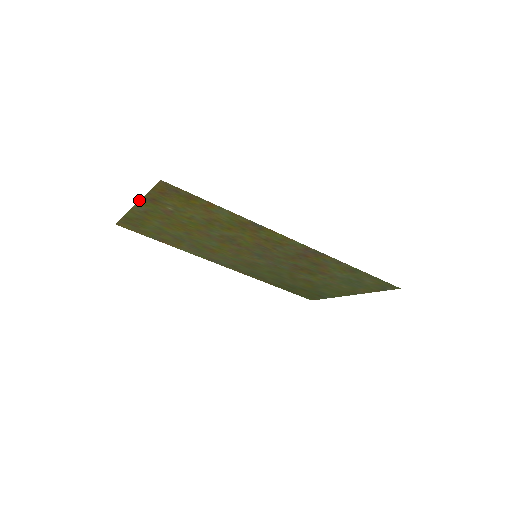
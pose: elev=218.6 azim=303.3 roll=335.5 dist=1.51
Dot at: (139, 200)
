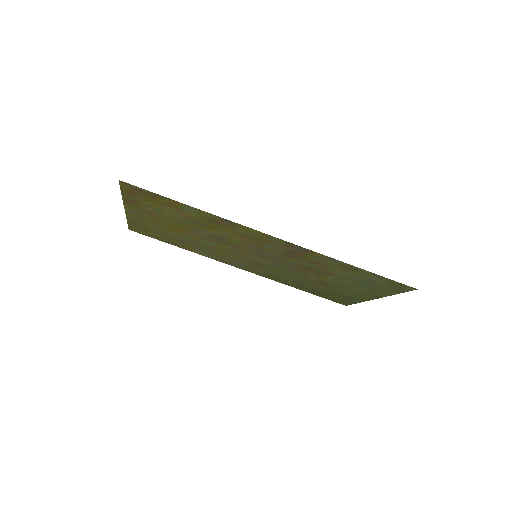
Dot at: (123, 203)
